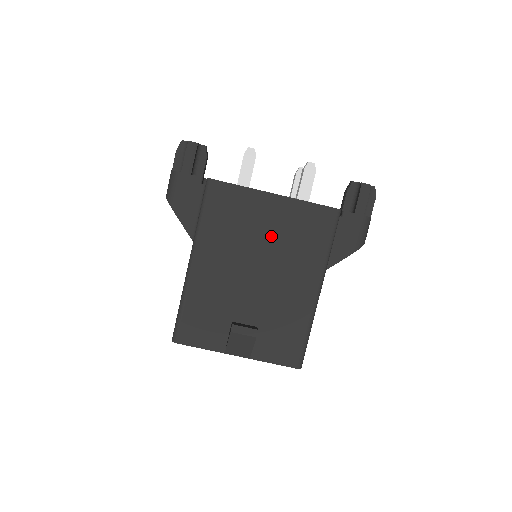
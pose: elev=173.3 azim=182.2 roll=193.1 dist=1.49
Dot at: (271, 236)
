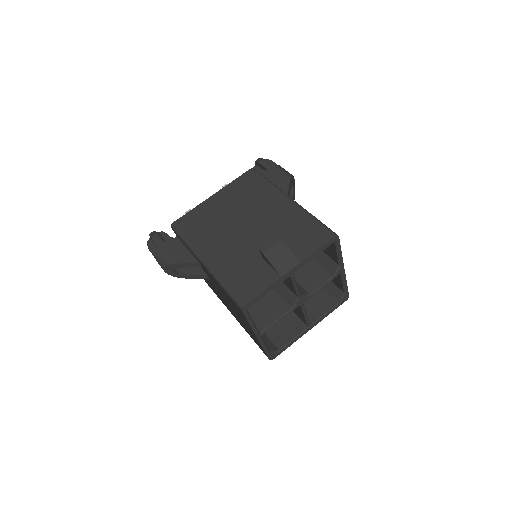
Dot at: (233, 208)
